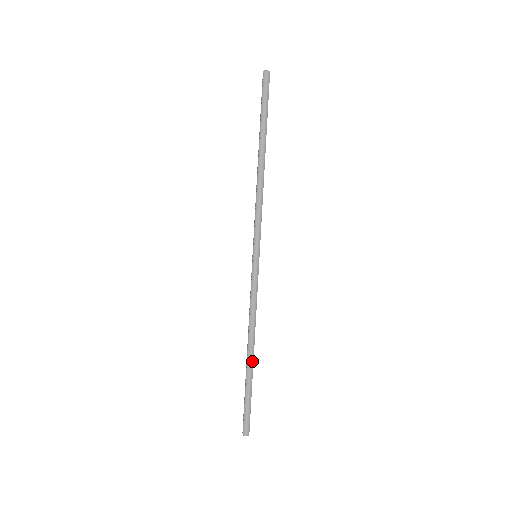
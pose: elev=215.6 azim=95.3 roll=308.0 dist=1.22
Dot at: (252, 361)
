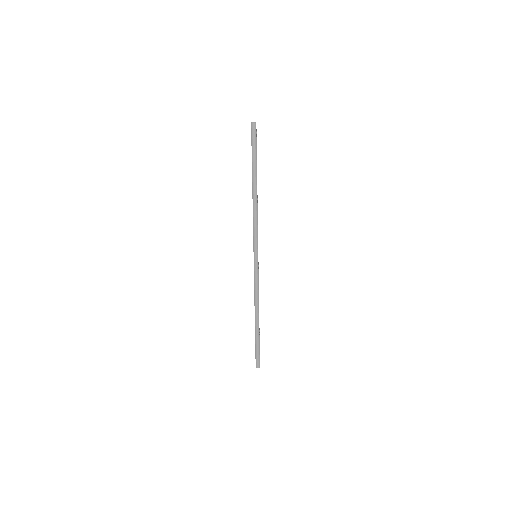
Dot at: (258, 324)
